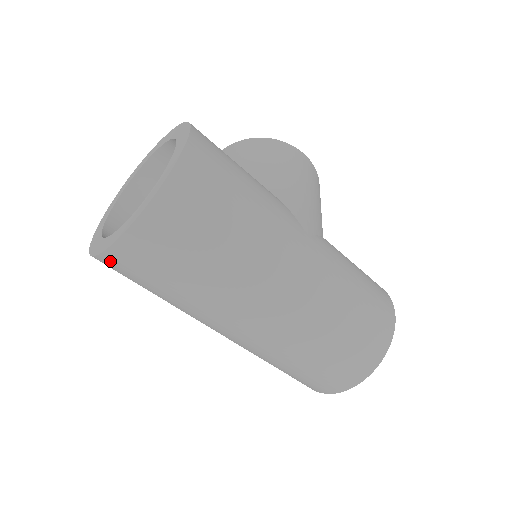
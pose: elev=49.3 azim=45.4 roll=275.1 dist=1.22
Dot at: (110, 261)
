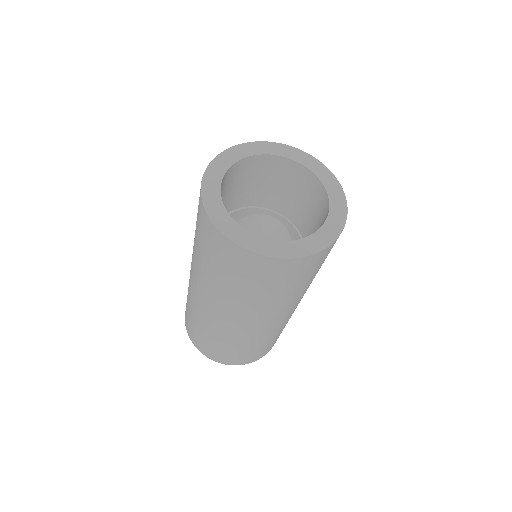
Dot at: (224, 243)
